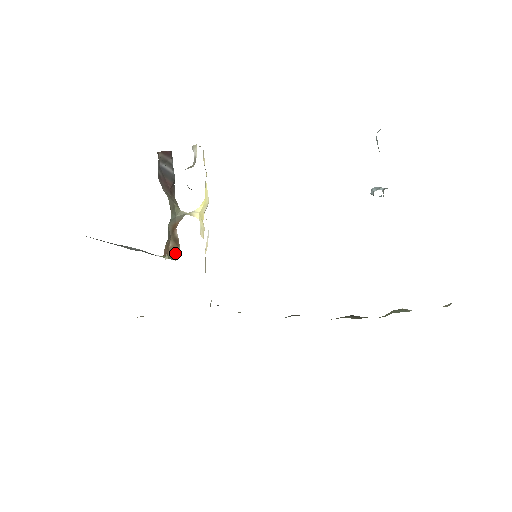
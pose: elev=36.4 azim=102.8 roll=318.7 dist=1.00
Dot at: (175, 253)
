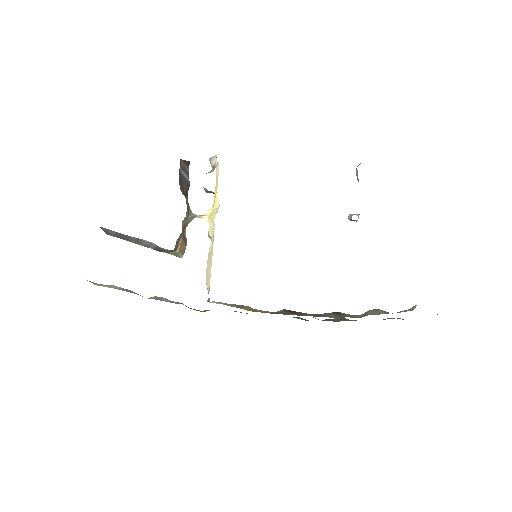
Dot at: (182, 251)
